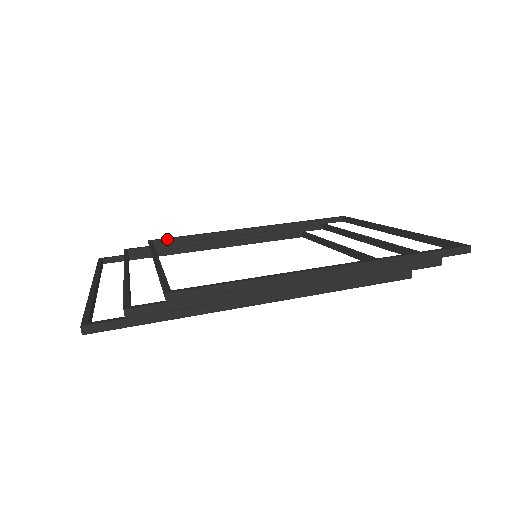
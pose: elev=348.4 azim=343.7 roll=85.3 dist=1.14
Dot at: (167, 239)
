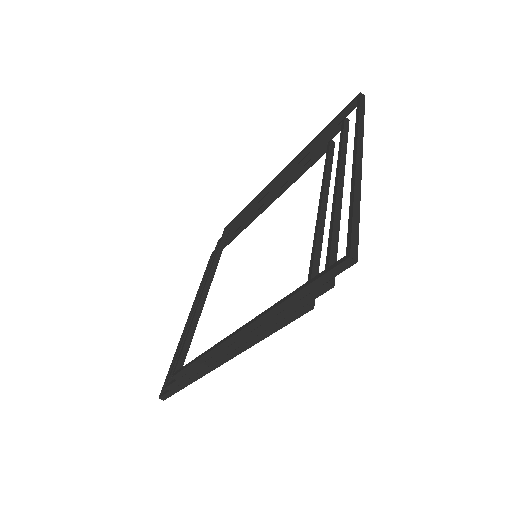
Dot at: (233, 221)
